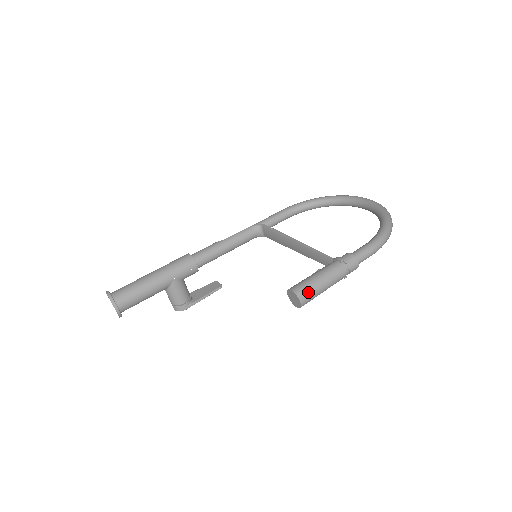
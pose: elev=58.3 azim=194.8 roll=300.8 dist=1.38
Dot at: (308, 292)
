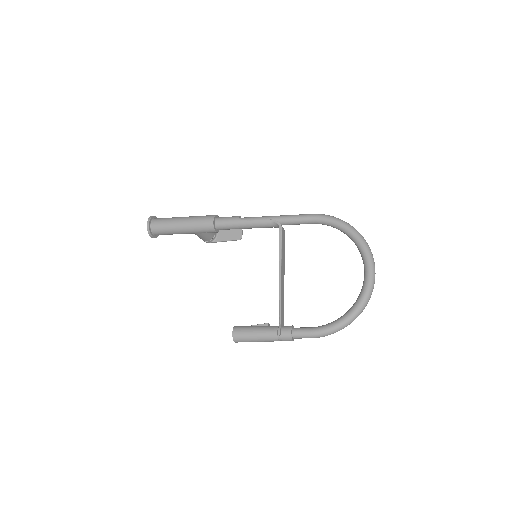
Dot at: (242, 341)
